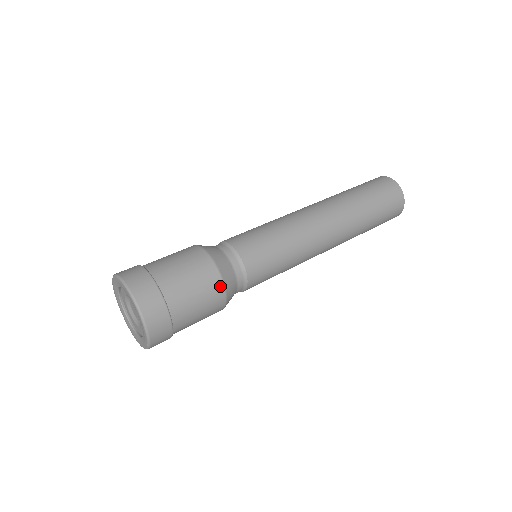
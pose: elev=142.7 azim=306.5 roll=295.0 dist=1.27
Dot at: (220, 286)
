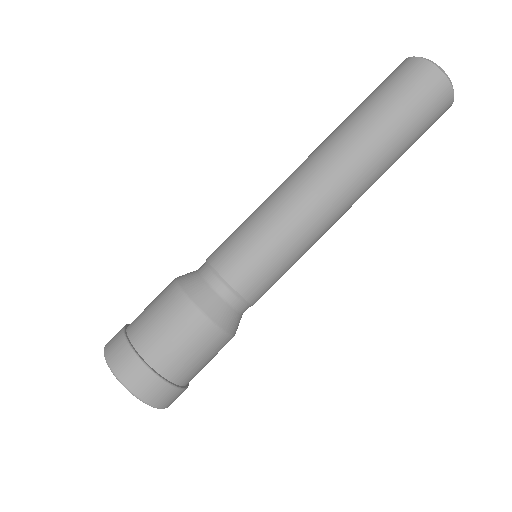
Dot at: occluded
